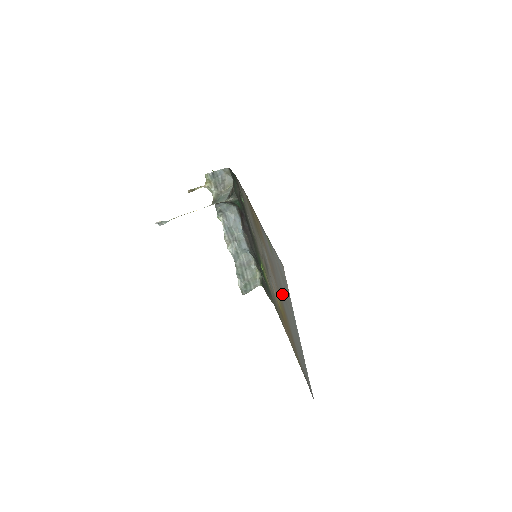
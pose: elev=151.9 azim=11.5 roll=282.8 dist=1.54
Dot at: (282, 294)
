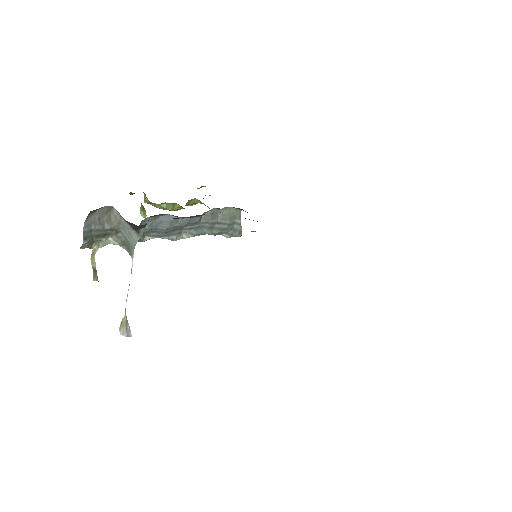
Dot at: occluded
